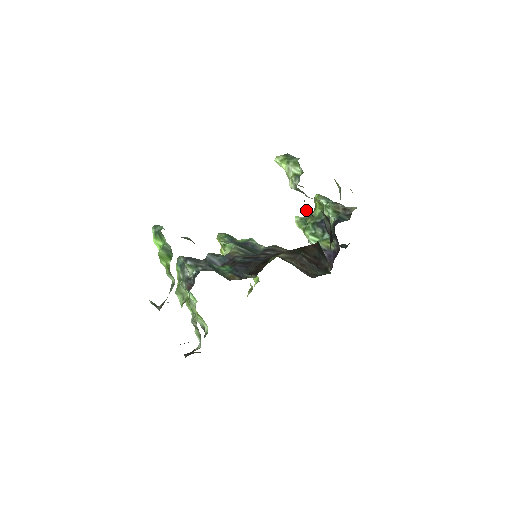
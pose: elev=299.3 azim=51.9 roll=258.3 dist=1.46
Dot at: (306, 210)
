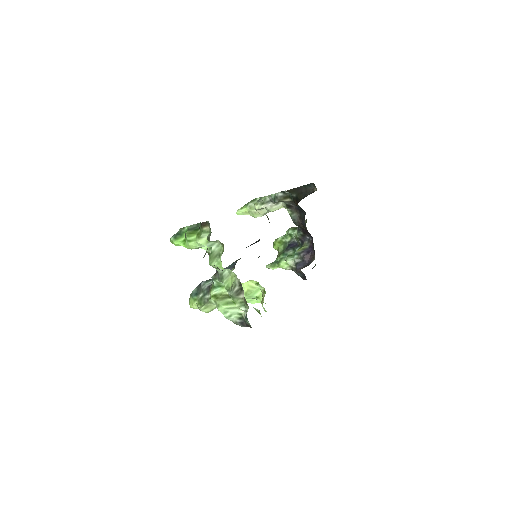
Dot at: (277, 195)
